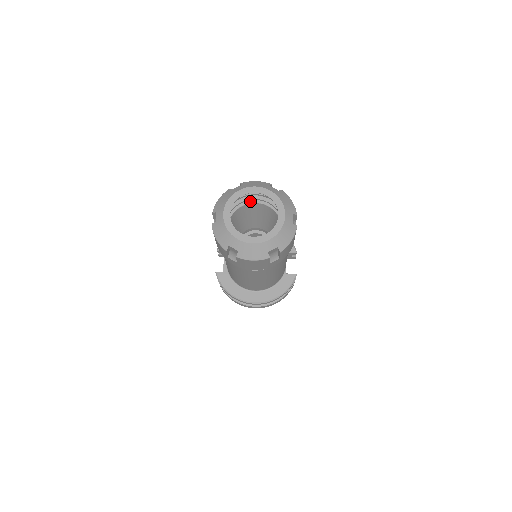
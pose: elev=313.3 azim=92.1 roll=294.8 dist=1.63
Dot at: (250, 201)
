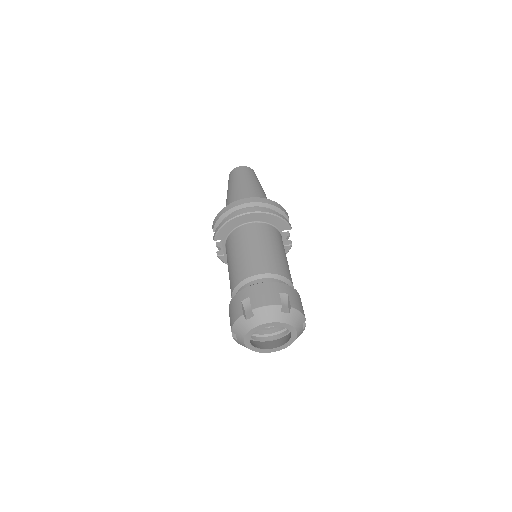
Dot at: occluded
